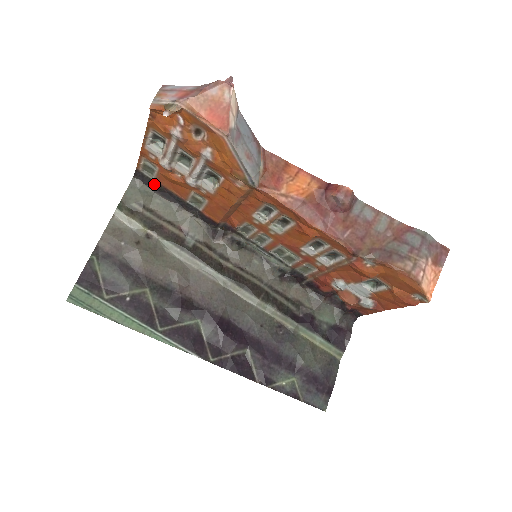
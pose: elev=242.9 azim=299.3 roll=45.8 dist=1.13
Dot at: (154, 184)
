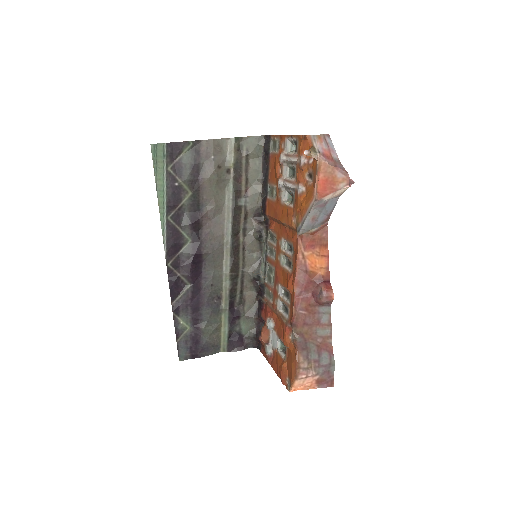
Dot at: (267, 153)
